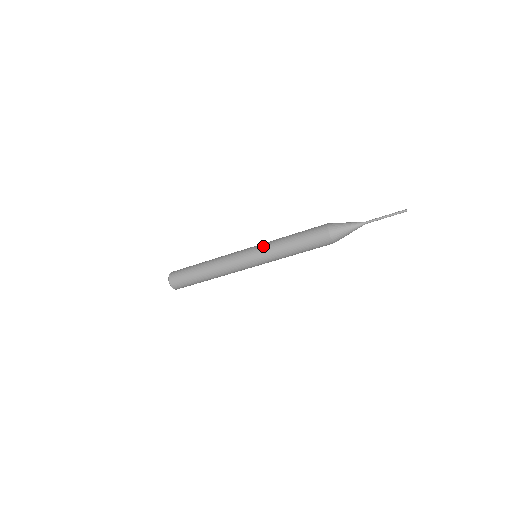
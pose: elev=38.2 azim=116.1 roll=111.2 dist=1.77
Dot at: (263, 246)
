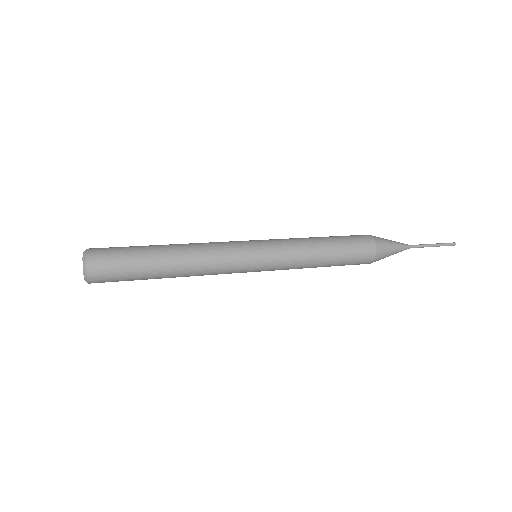
Dot at: (279, 269)
